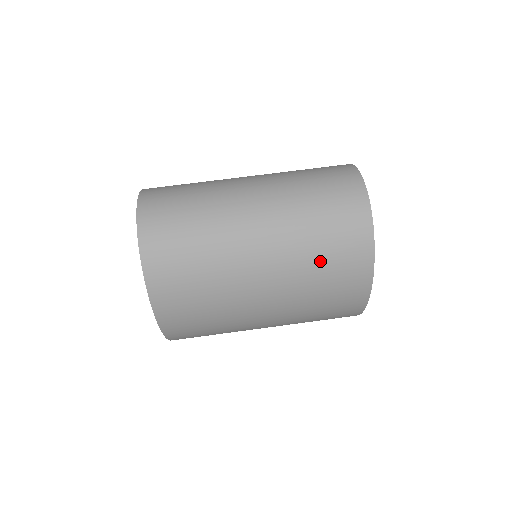
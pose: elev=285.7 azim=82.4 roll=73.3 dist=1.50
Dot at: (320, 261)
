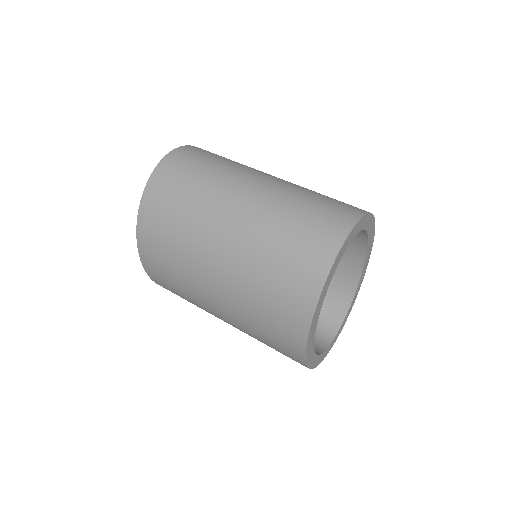
Dot at: (270, 270)
